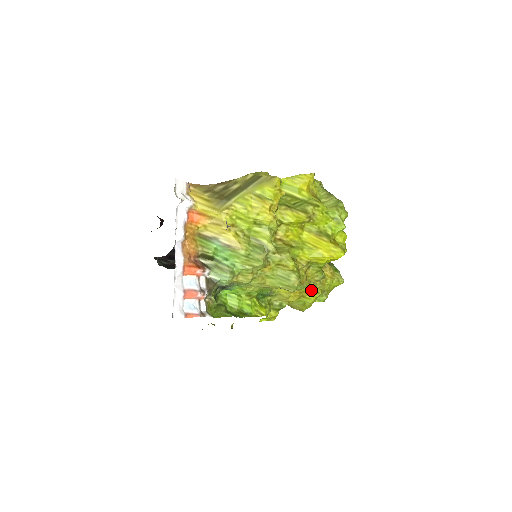
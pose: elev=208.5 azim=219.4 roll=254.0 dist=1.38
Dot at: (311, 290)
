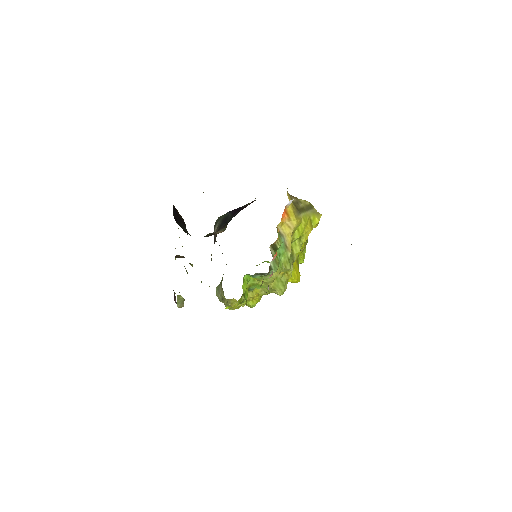
Dot at: (260, 296)
